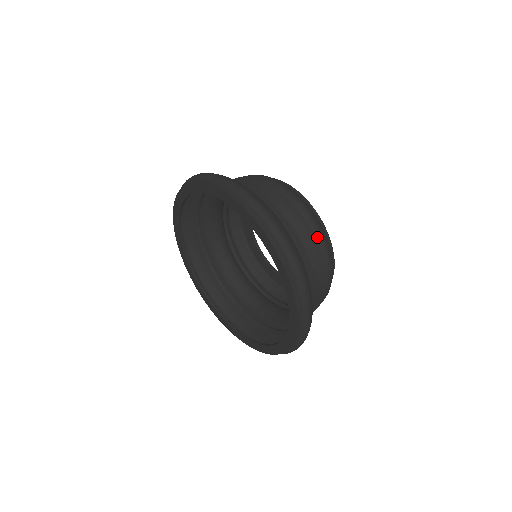
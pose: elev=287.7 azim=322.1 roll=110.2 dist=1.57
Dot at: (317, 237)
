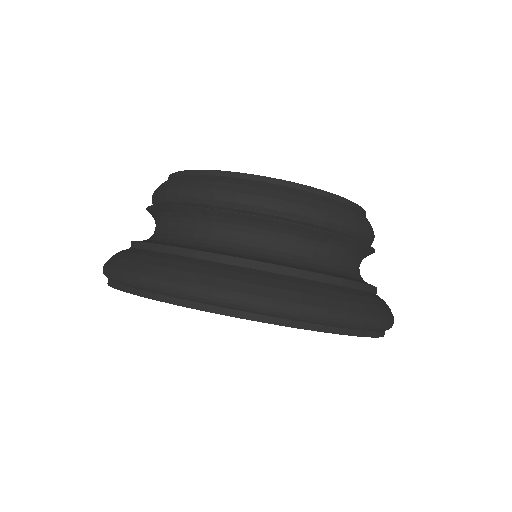
Dot at: (337, 227)
